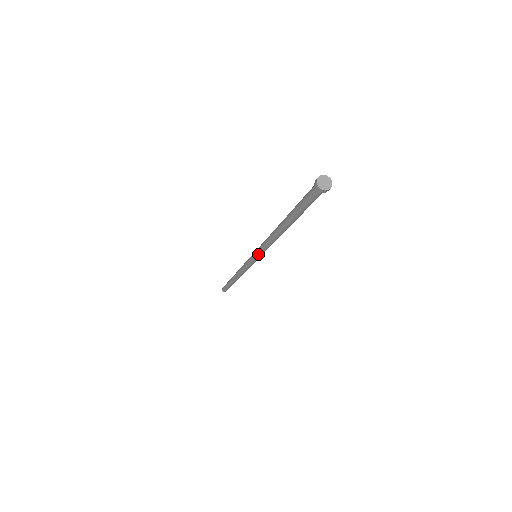
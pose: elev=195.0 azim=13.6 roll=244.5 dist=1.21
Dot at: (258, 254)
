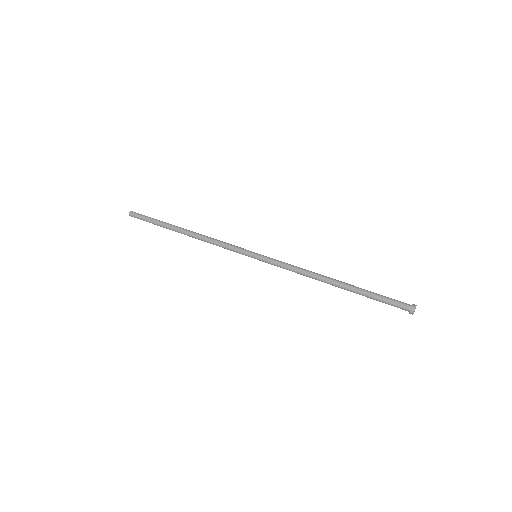
Dot at: (268, 263)
